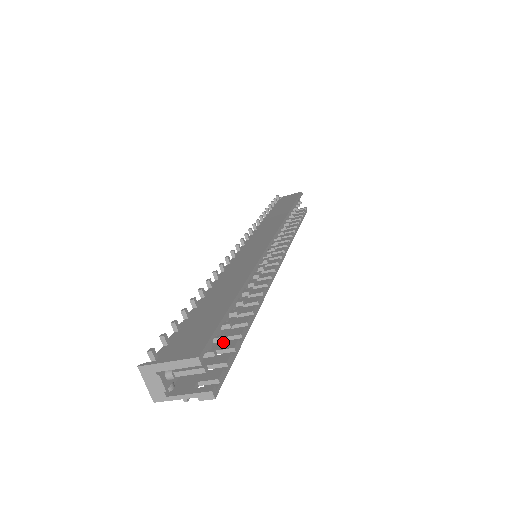
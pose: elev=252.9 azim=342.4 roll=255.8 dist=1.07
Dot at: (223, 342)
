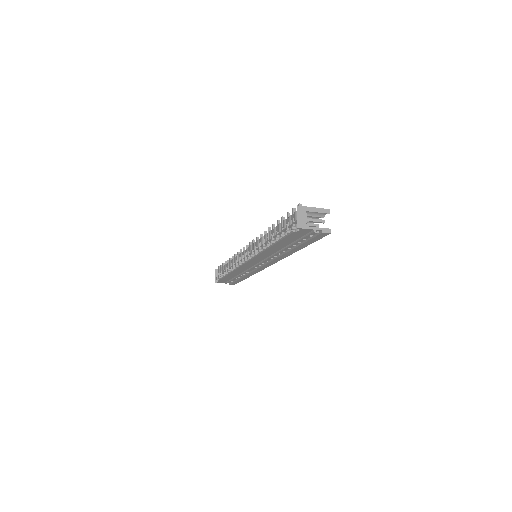
Dot at: occluded
